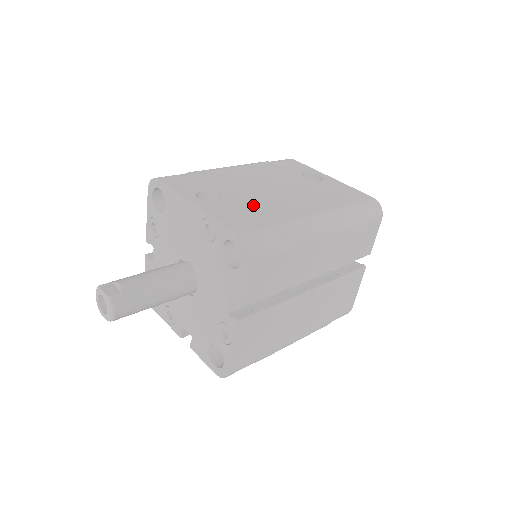
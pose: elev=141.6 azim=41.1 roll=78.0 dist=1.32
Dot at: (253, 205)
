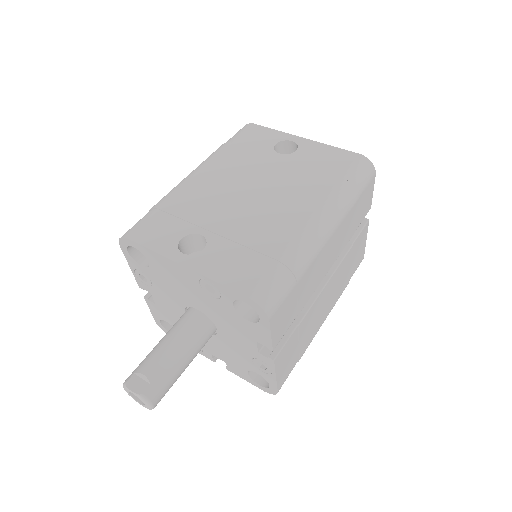
Dot at: (244, 236)
